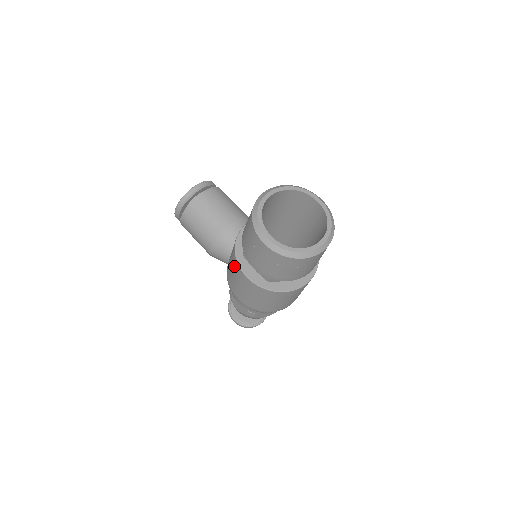
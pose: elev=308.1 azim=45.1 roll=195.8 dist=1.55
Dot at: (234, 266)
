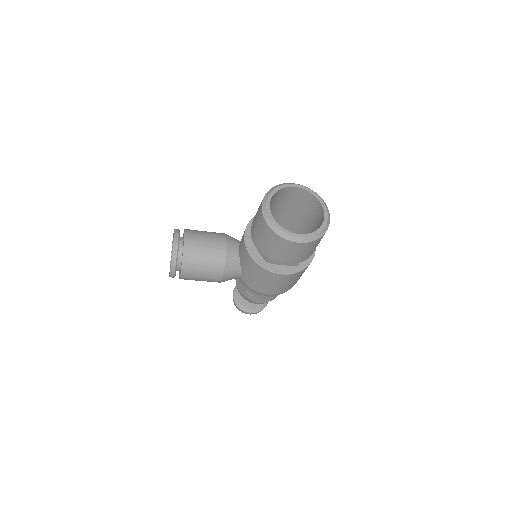
Dot at: (262, 275)
